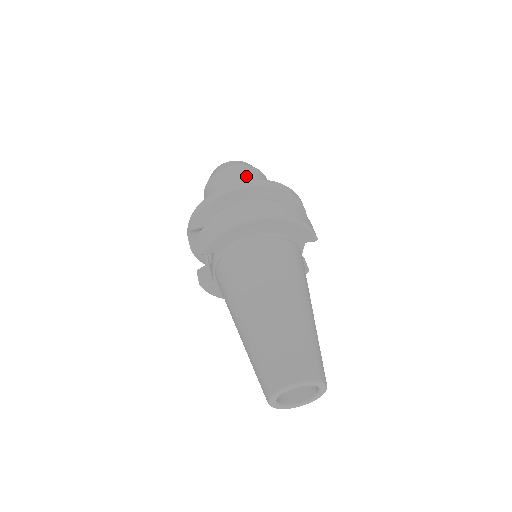
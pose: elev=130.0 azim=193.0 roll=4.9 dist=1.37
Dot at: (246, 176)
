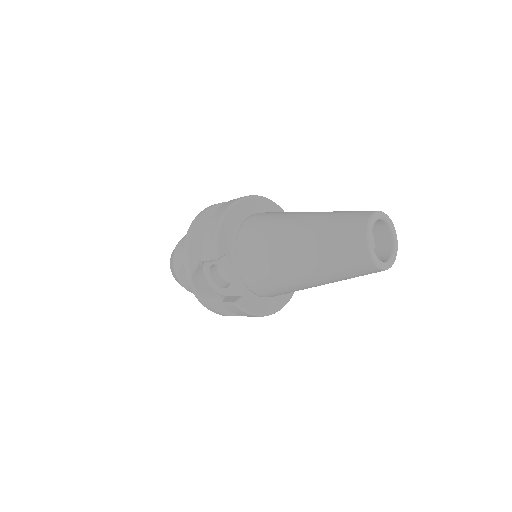
Dot at: occluded
